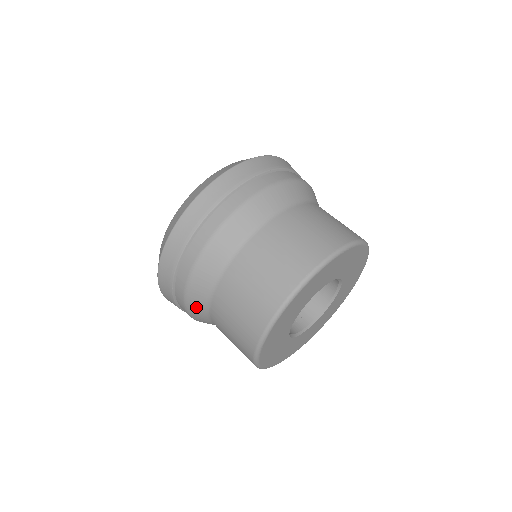
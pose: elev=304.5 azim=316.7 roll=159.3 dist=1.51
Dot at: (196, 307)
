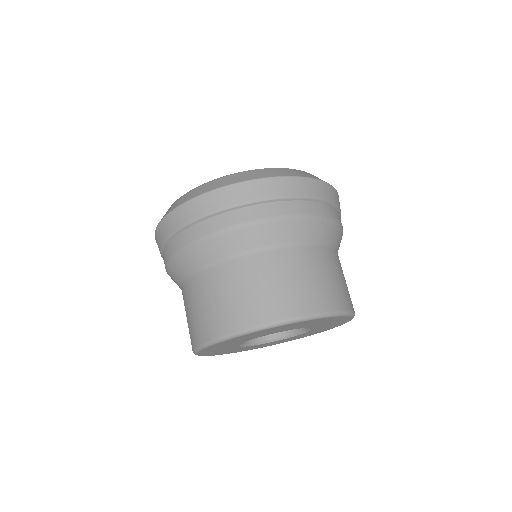
Dot at: occluded
